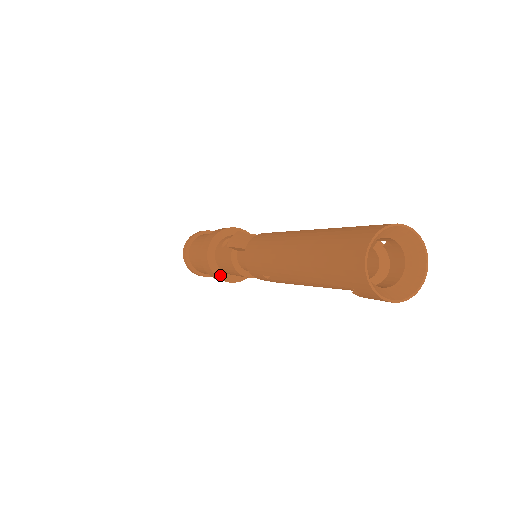
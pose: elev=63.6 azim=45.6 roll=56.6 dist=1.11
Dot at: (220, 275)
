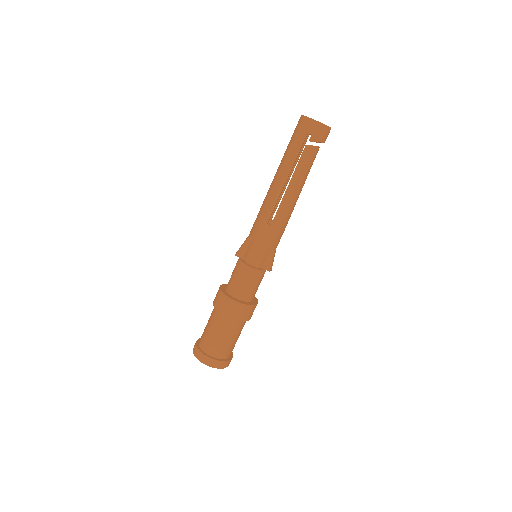
Dot at: (236, 300)
